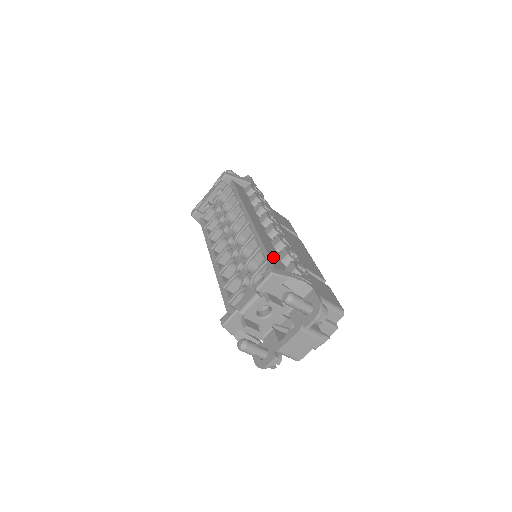
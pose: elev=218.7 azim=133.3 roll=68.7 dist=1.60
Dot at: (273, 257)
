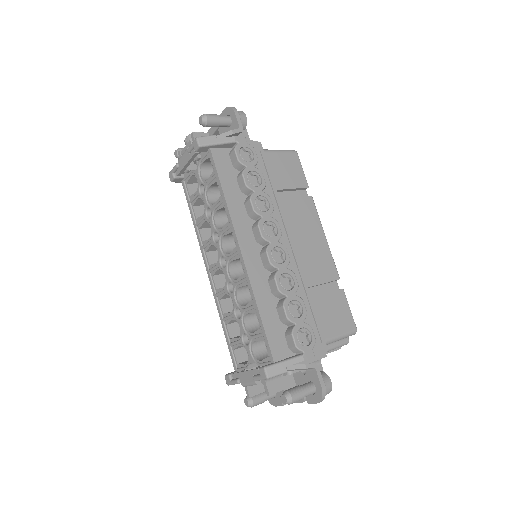
Dot at: (270, 325)
